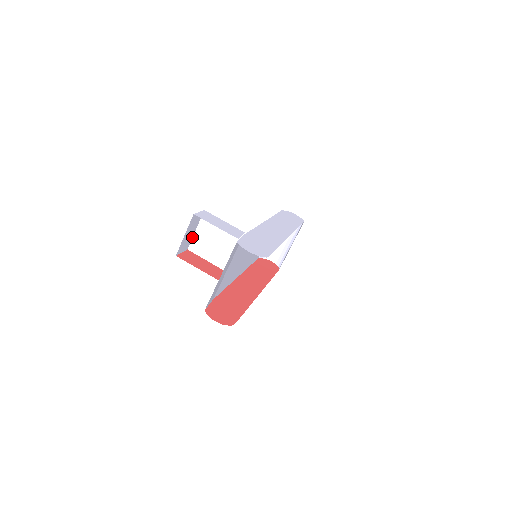
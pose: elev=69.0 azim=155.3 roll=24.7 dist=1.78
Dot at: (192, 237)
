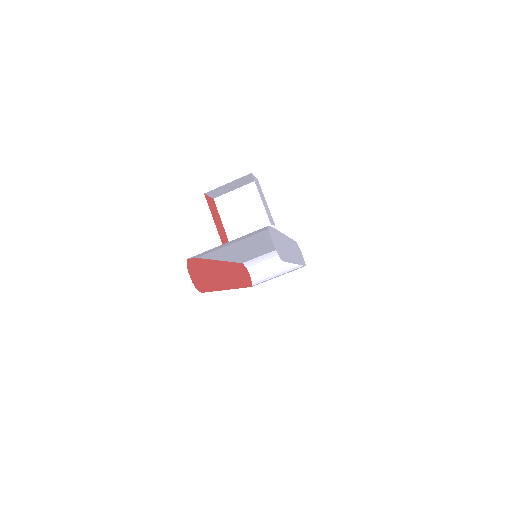
Dot at: (227, 192)
